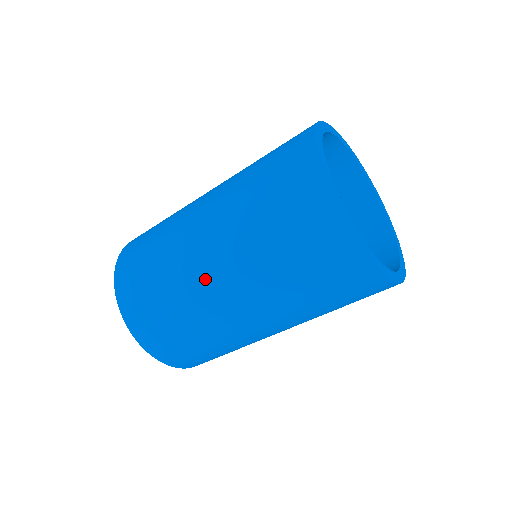
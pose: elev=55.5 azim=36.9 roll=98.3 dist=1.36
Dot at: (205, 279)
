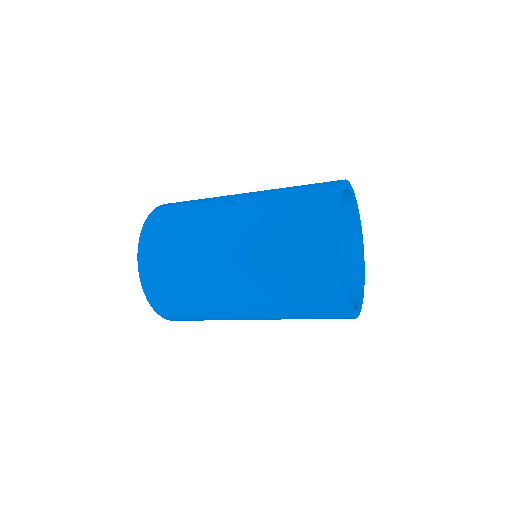
Dot at: (219, 222)
